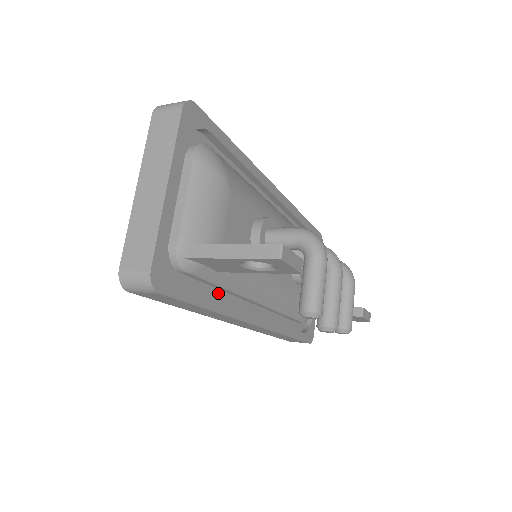
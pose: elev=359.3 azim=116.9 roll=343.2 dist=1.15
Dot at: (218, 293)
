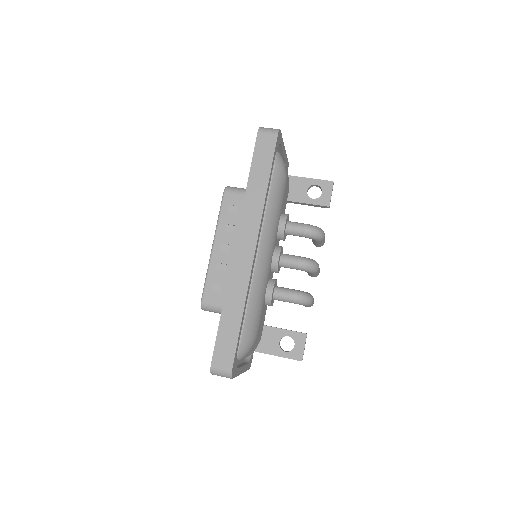
Dot at: occluded
